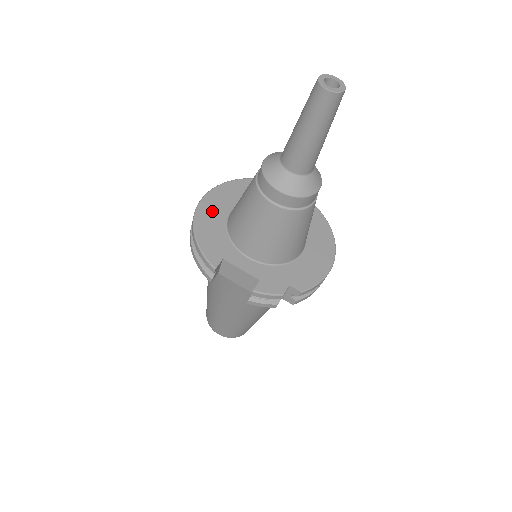
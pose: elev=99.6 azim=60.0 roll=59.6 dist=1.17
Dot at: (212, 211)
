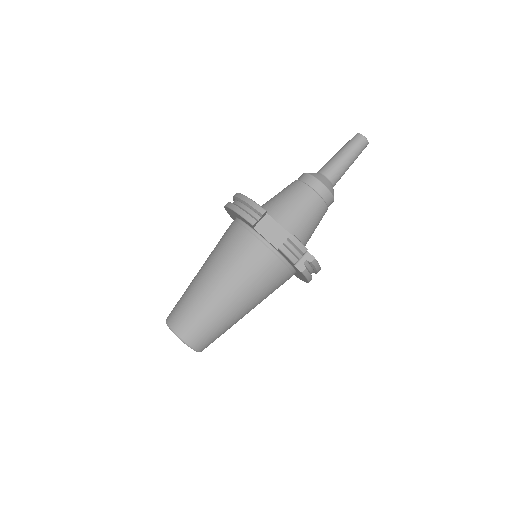
Dot at: occluded
